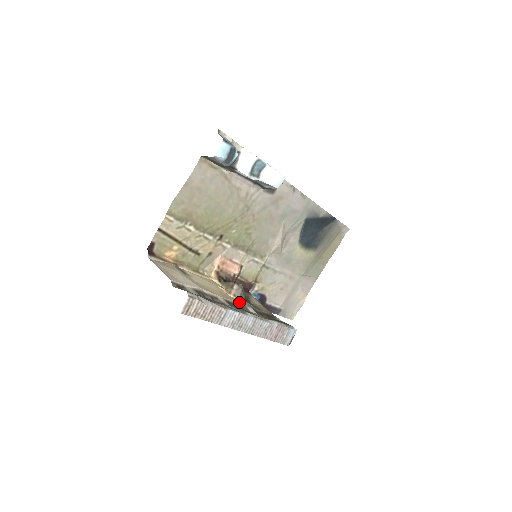
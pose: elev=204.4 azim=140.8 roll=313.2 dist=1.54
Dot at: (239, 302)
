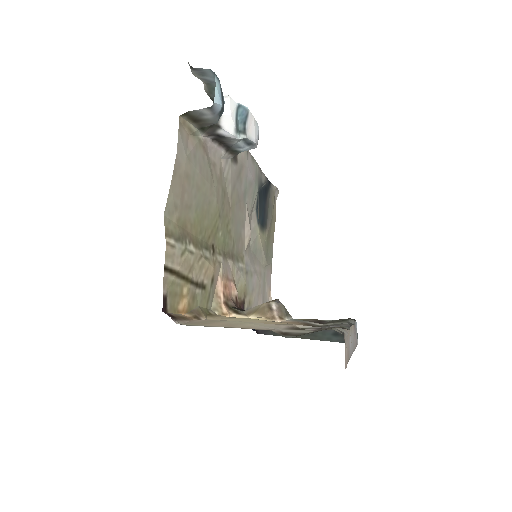
Dot at: (297, 322)
